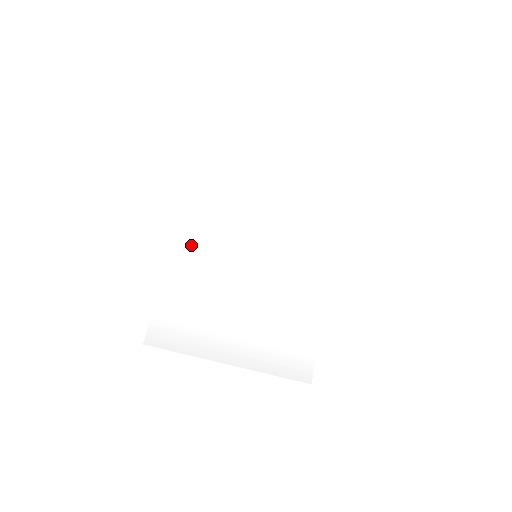
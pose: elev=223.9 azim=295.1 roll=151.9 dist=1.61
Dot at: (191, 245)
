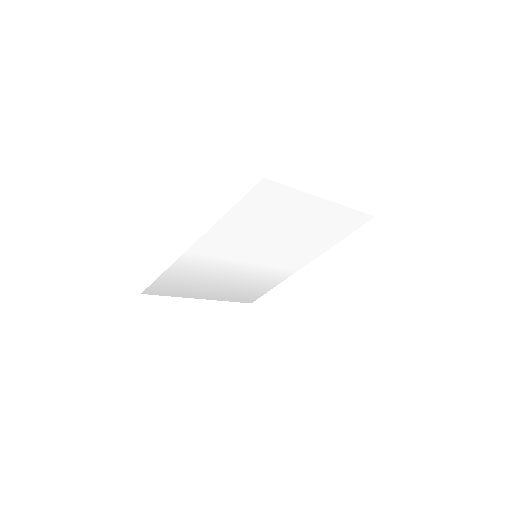
Dot at: (203, 252)
